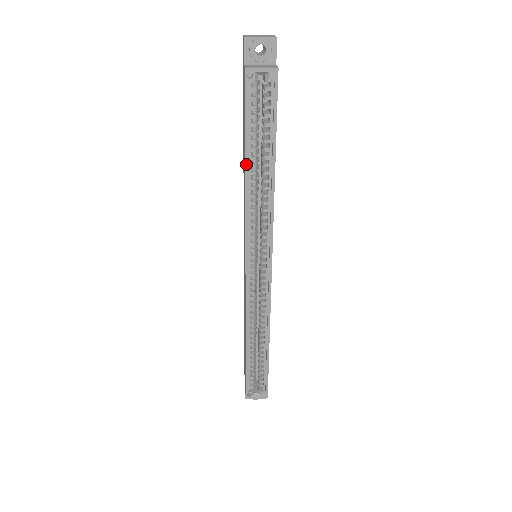
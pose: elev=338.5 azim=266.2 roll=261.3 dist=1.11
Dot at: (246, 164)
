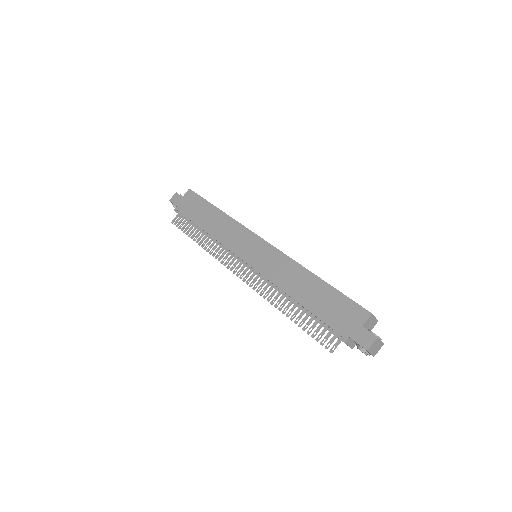
Dot at: (217, 208)
